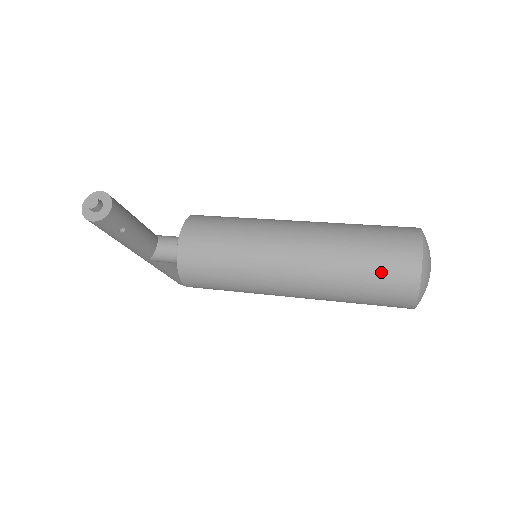
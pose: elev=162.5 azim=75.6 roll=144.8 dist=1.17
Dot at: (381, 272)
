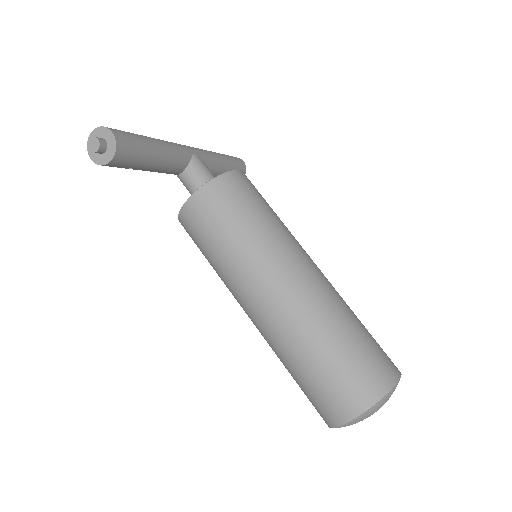
Dot at: (314, 391)
